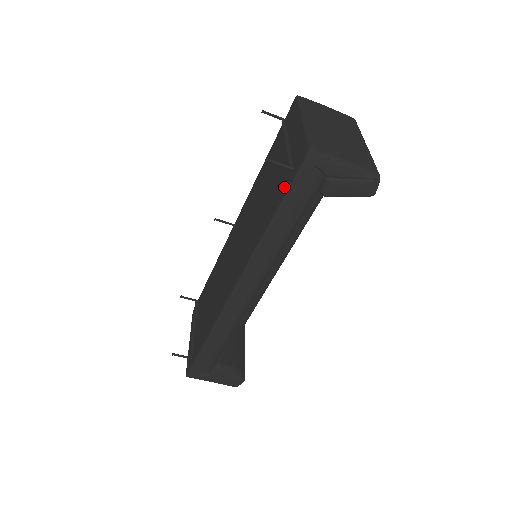
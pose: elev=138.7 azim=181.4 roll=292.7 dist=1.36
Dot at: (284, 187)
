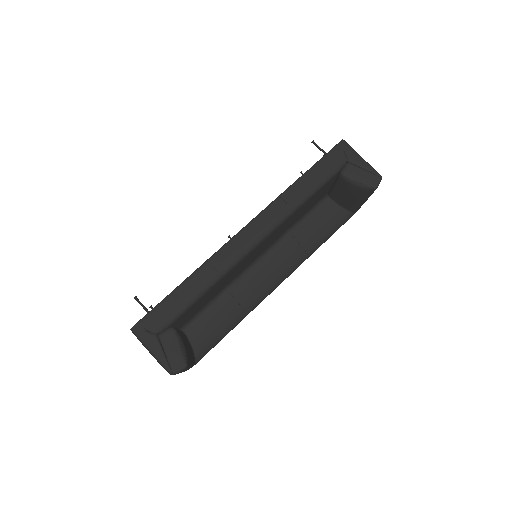
Dot at: occluded
